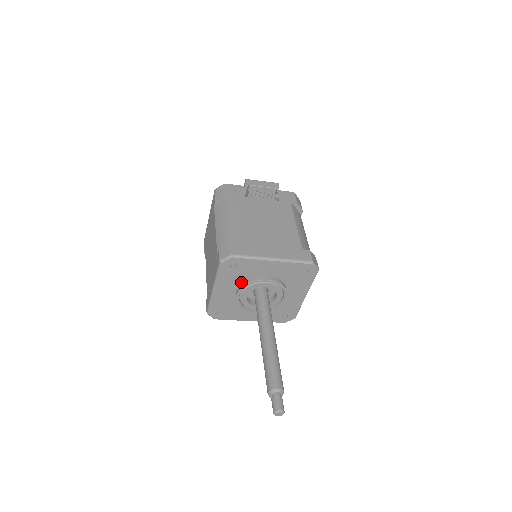
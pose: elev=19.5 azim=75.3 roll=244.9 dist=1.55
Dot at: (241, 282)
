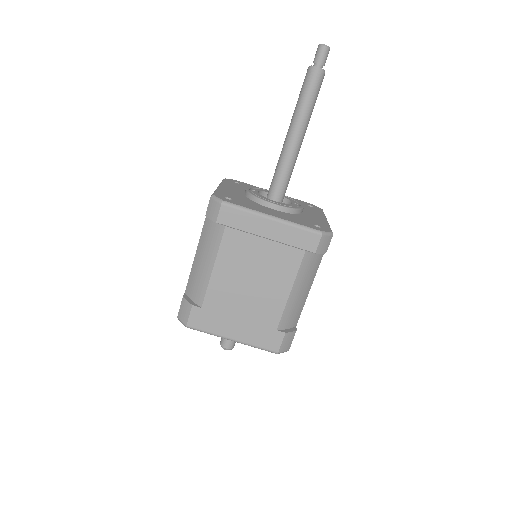
Dot at: occluded
